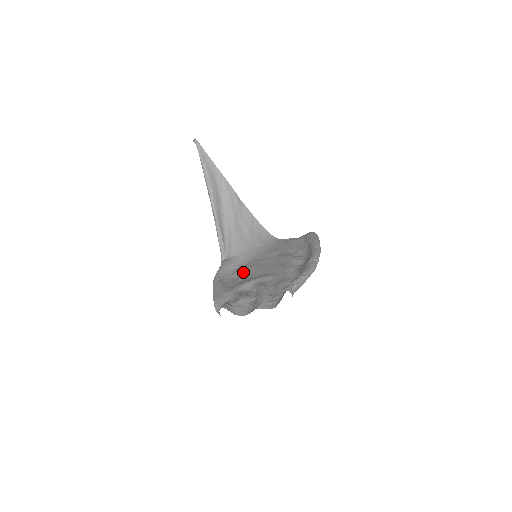
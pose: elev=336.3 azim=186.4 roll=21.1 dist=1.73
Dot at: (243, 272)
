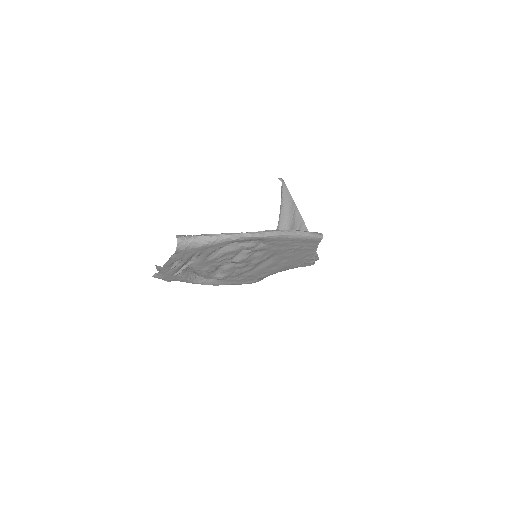
Dot at: (244, 273)
